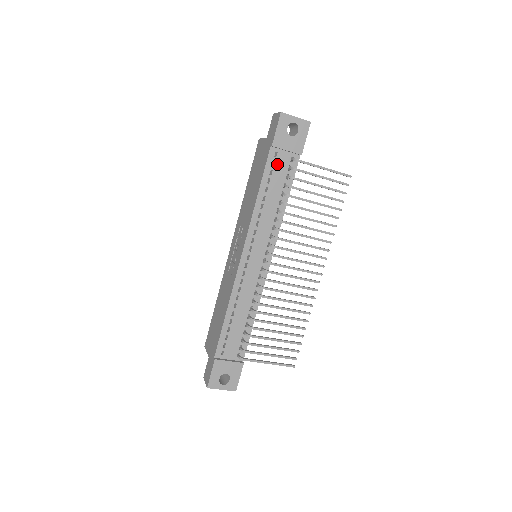
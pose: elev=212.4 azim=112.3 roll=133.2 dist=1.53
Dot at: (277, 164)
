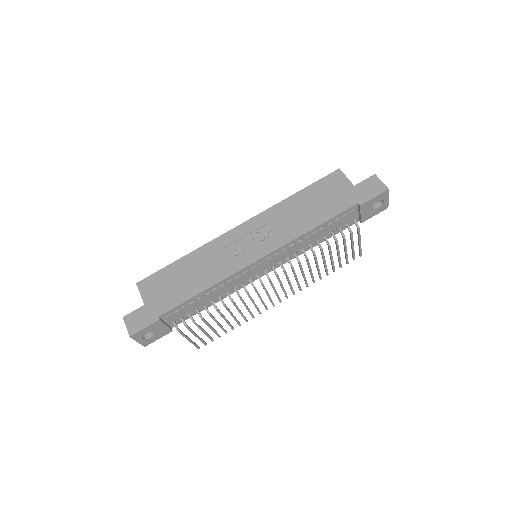
Dot at: (346, 217)
